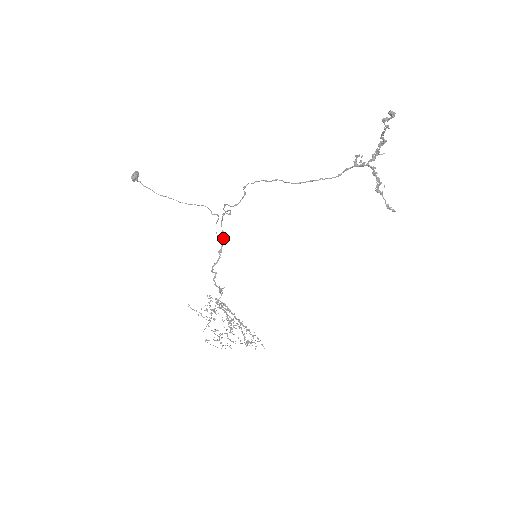
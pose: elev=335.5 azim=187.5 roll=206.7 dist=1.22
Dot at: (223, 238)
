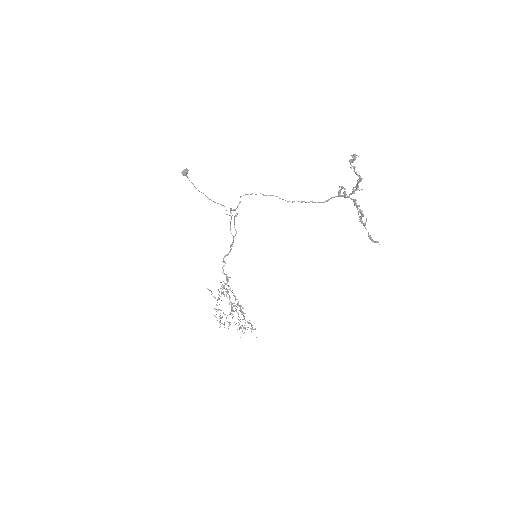
Dot at: occluded
